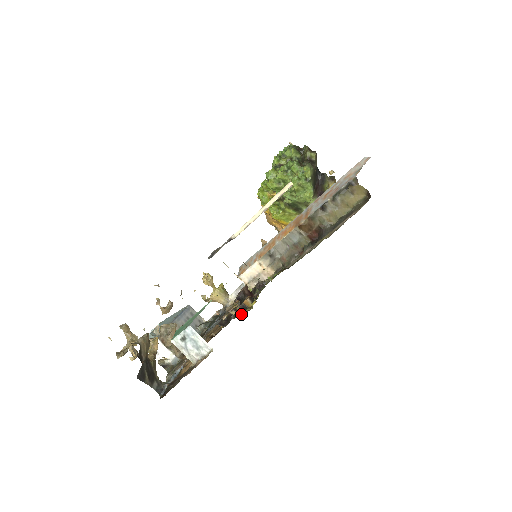
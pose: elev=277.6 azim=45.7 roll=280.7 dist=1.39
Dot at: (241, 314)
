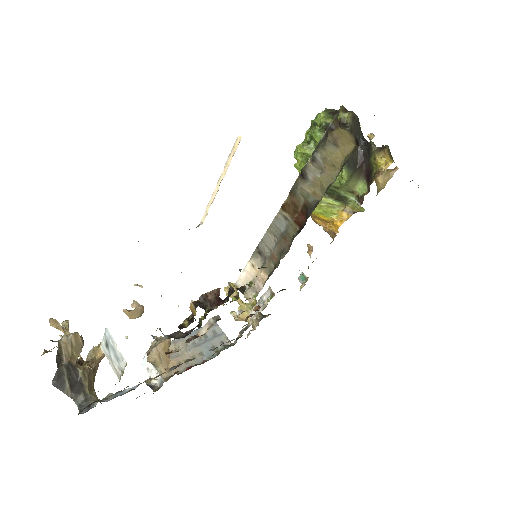
Dot at: (187, 324)
